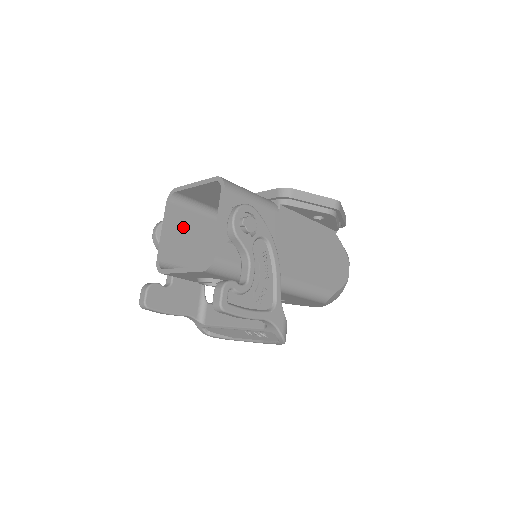
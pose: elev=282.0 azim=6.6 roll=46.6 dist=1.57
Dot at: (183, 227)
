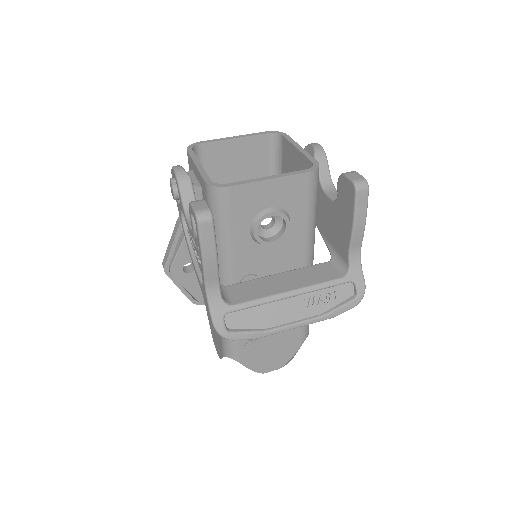
Dot at: occluded
